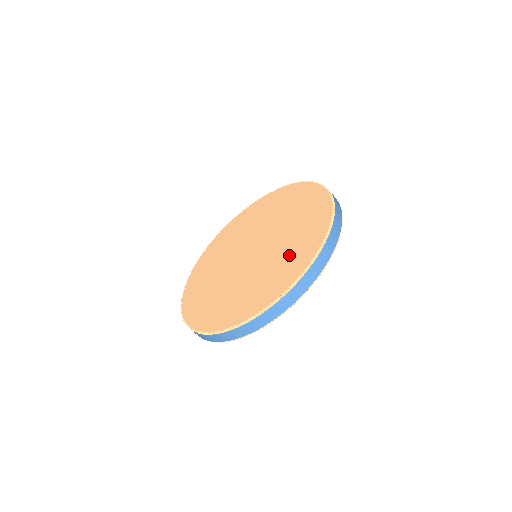
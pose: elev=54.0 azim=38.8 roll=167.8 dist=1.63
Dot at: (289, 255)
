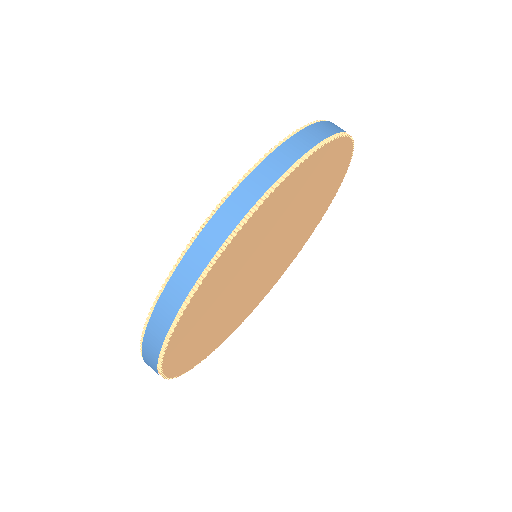
Dot at: occluded
